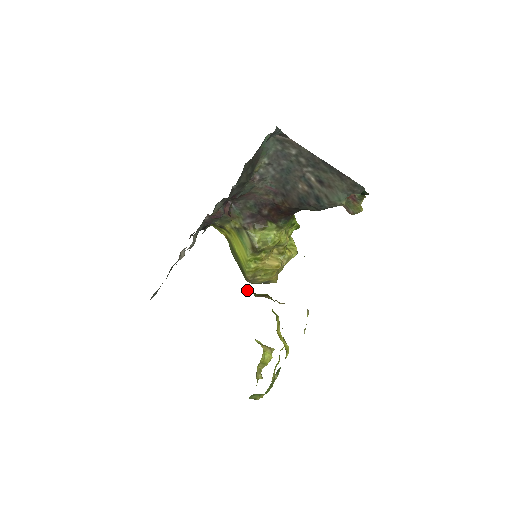
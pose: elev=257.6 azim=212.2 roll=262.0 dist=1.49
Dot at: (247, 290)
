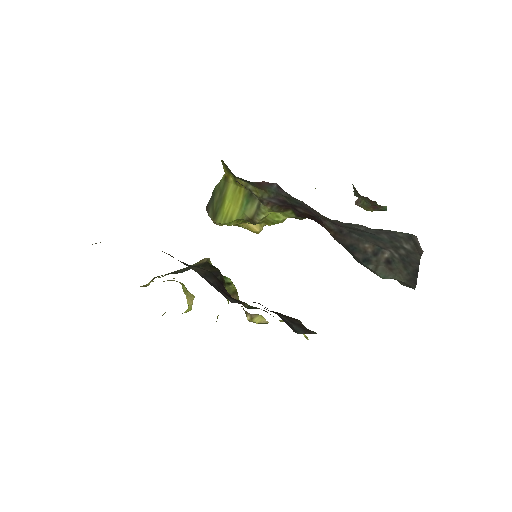
Dot at: (220, 279)
